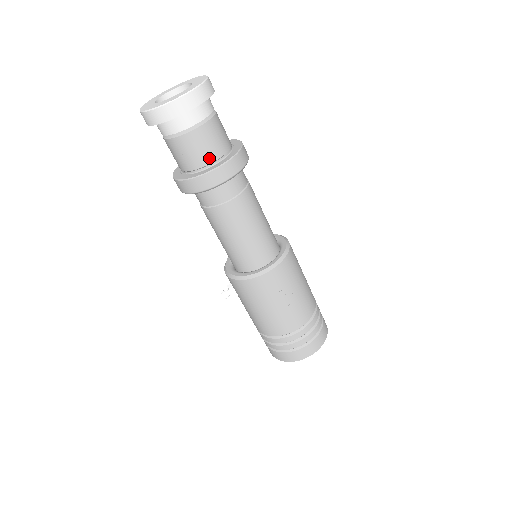
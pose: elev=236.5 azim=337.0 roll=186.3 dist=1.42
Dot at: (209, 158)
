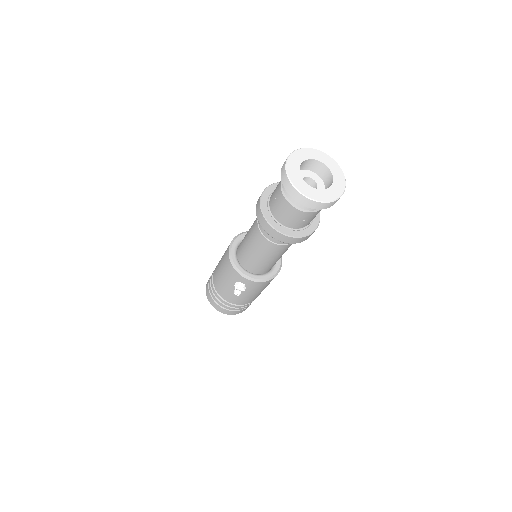
Dot at: occluded
